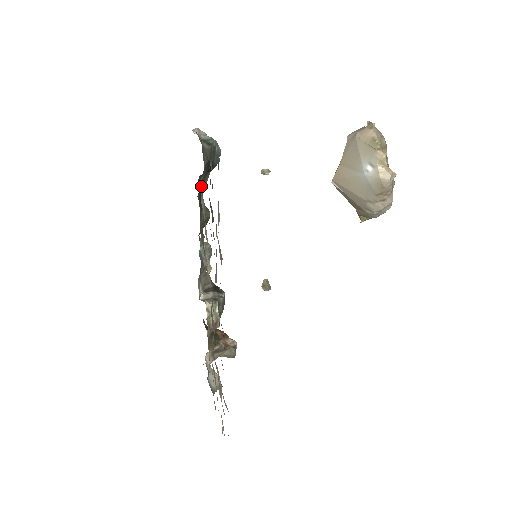
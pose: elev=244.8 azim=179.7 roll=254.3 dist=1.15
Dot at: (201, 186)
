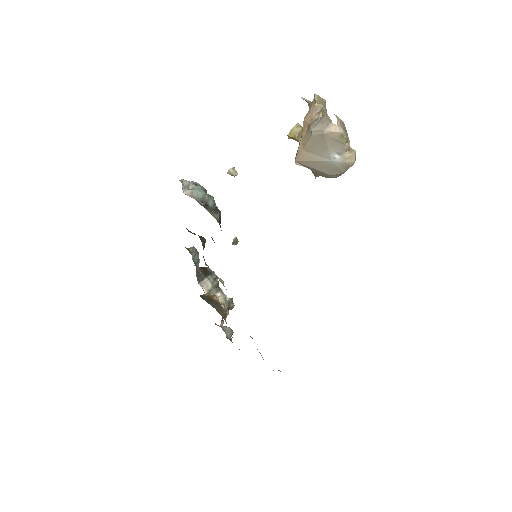
Dot at: occluded
